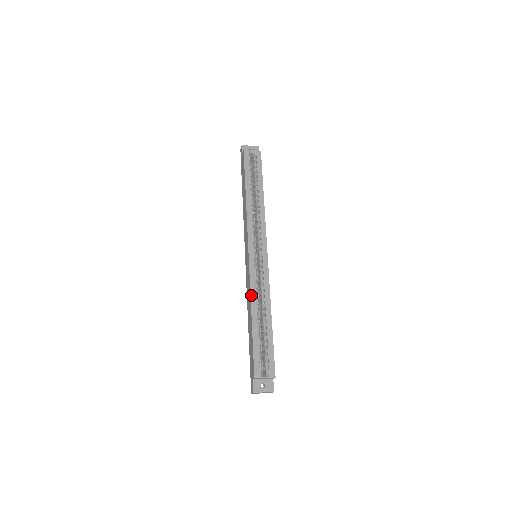
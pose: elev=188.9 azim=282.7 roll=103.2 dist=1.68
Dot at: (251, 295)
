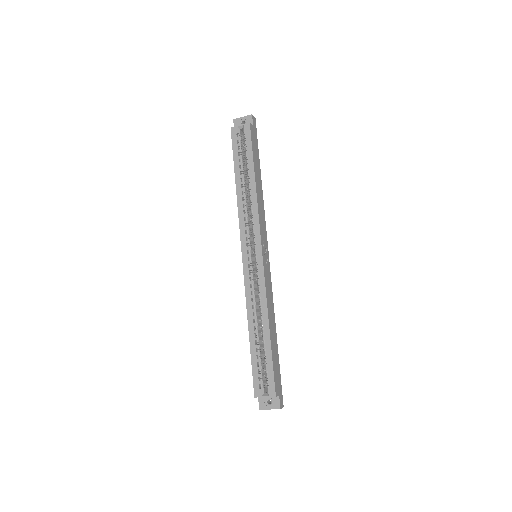
Dot at: (247, 306)
